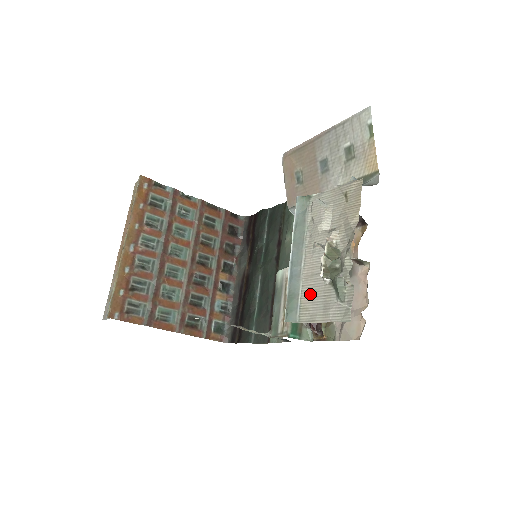
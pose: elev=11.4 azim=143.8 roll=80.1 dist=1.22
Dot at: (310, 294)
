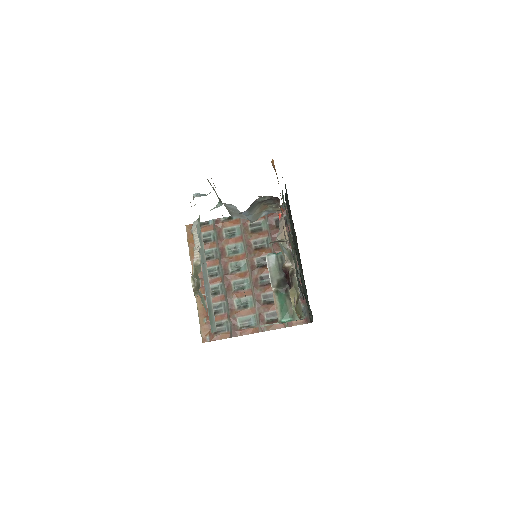
Dot at: occluded
